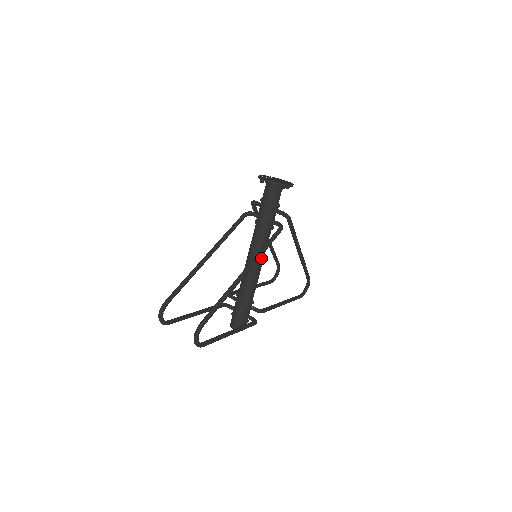
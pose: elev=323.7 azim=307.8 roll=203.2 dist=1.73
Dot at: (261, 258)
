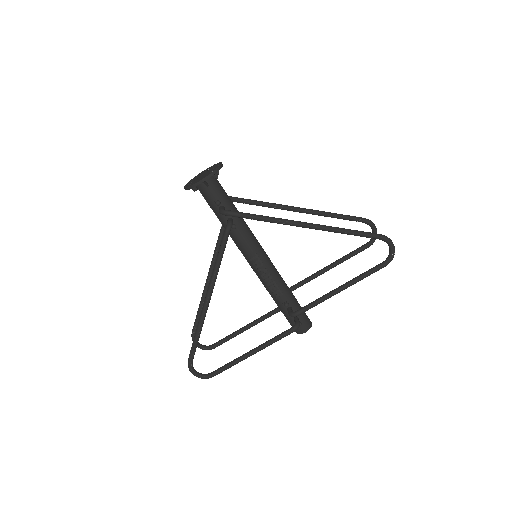
Dot at: (253, 260)
